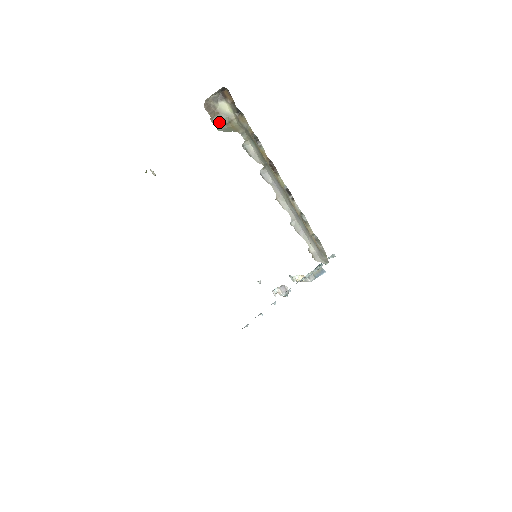
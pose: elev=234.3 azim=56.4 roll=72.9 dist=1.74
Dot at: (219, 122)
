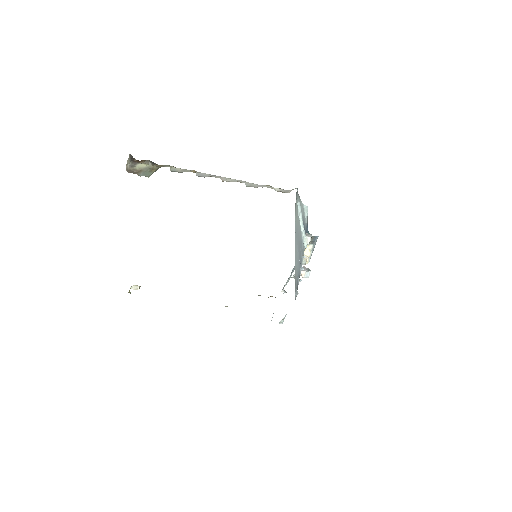
Dot at: (145, 174)
